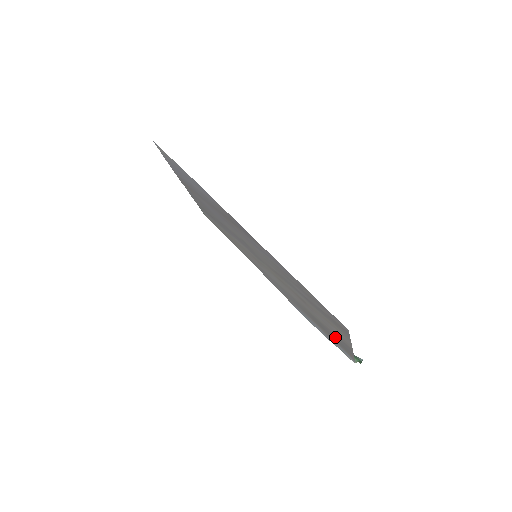
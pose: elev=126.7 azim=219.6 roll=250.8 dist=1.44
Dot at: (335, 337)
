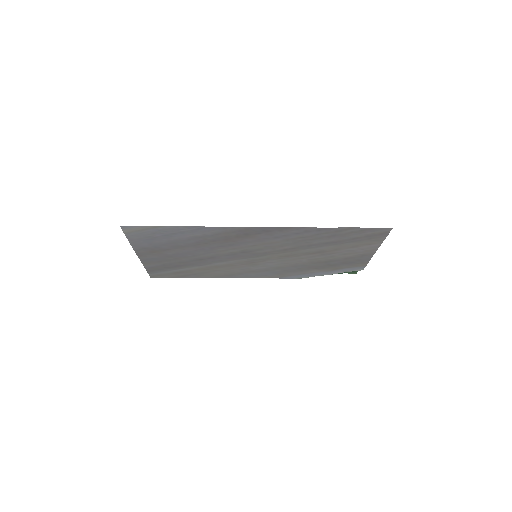
Dot at: (350, 260)
